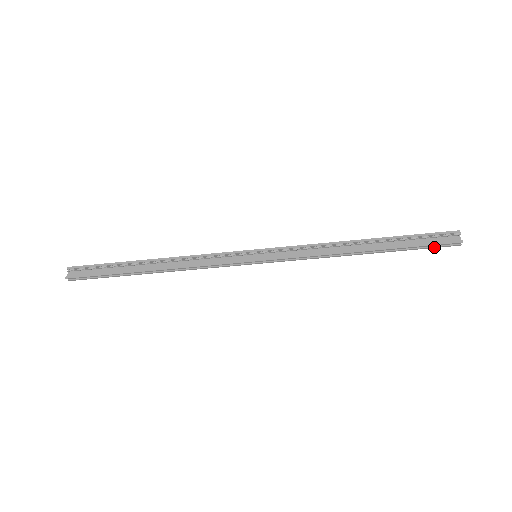
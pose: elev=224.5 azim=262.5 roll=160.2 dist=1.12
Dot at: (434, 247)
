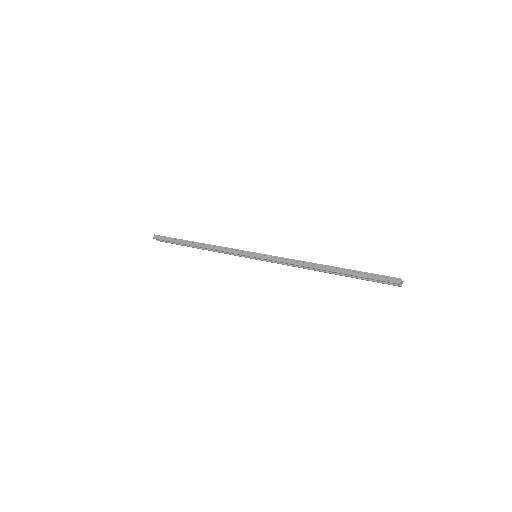
Dot at: occluded
